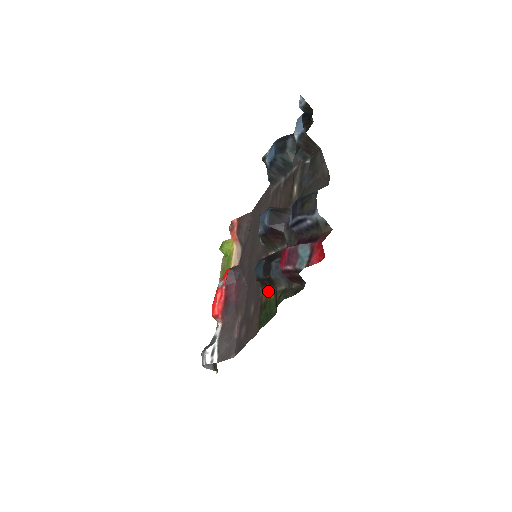
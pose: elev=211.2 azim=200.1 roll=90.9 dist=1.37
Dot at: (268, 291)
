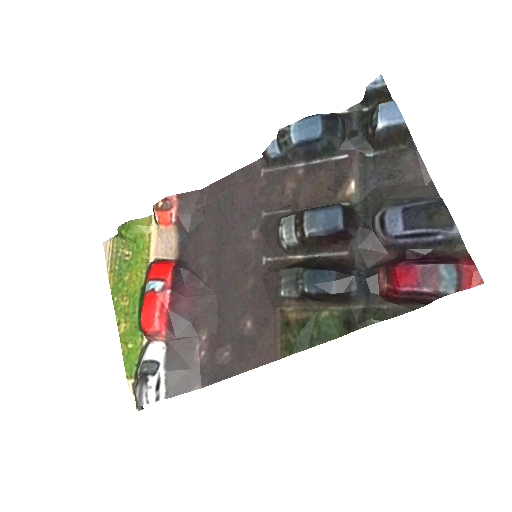
Dot at: (314, 307)
